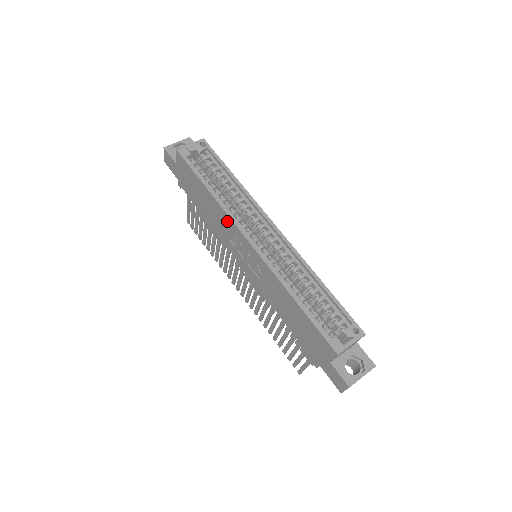
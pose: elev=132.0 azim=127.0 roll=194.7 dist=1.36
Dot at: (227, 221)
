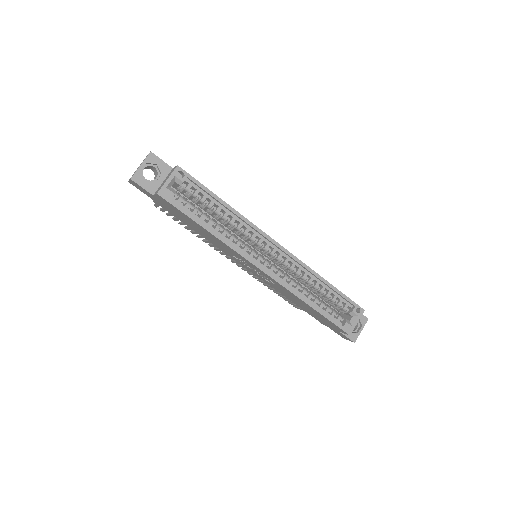
Dot at: (234, 252)
